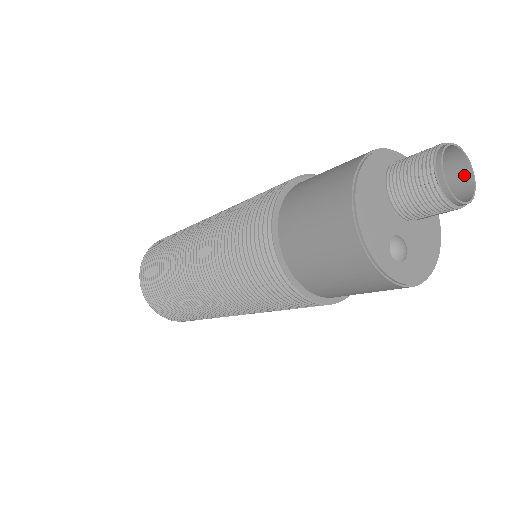
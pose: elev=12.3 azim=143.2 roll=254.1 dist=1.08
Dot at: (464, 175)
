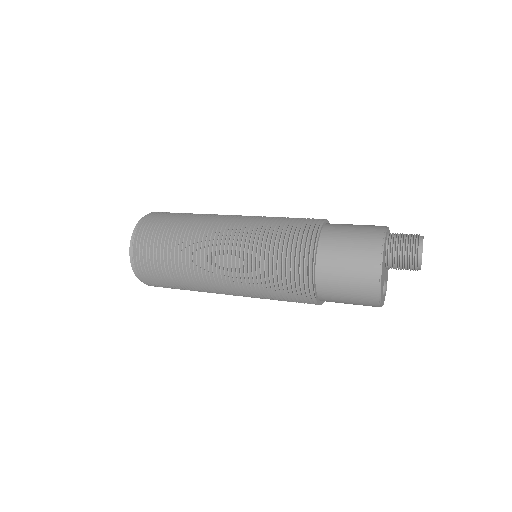
Dot at: occluded
